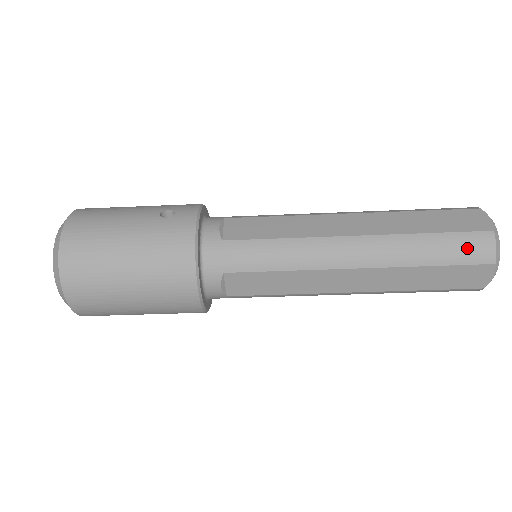
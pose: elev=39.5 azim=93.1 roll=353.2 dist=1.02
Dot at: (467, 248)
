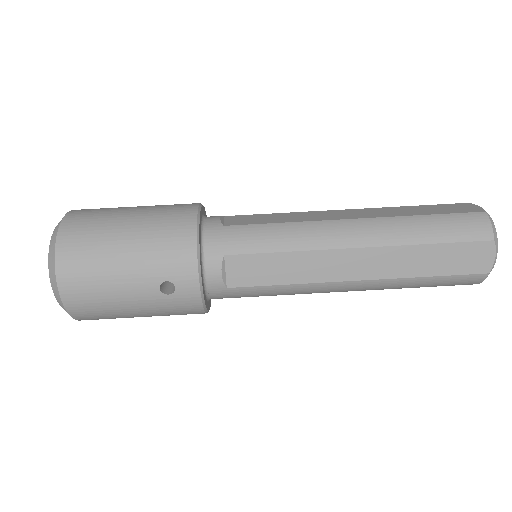
Dot at: occluded
